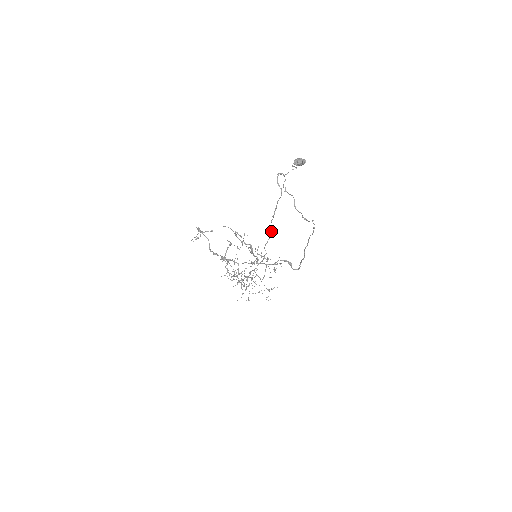
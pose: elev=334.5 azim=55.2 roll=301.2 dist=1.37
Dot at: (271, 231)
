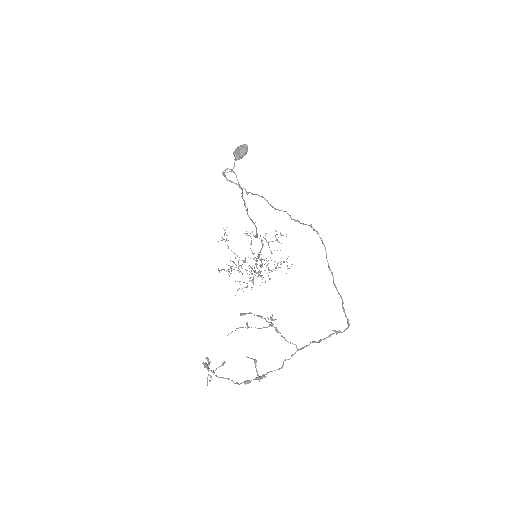
Dot at: (254, 223)
